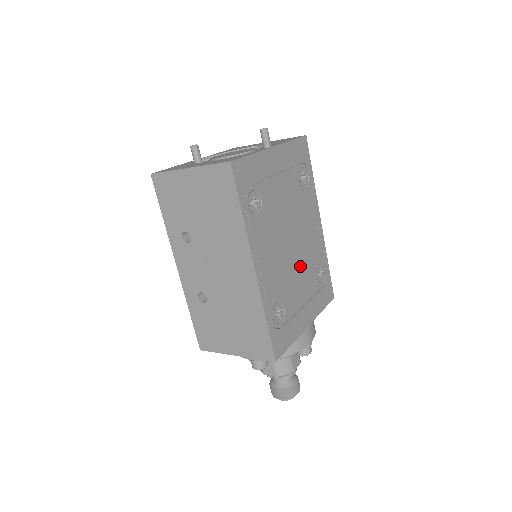
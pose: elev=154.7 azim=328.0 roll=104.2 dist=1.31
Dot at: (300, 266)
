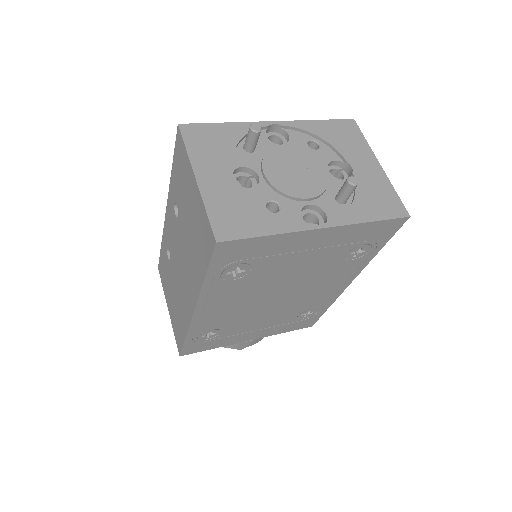
Dot at: (276, 310)
